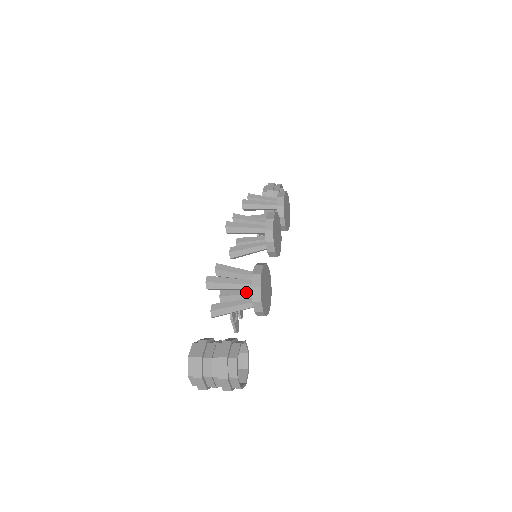
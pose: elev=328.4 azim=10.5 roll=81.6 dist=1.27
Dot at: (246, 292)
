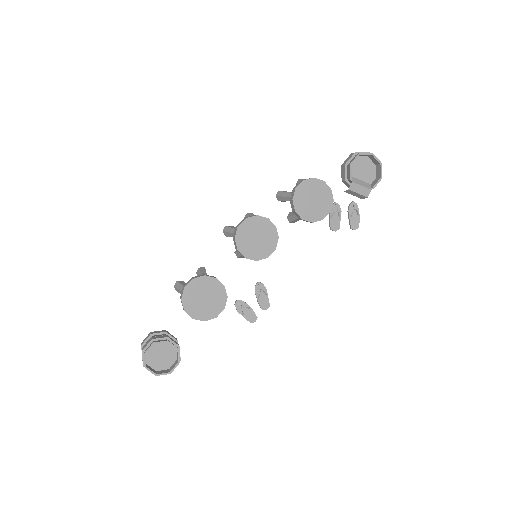
Dot at: occluded
